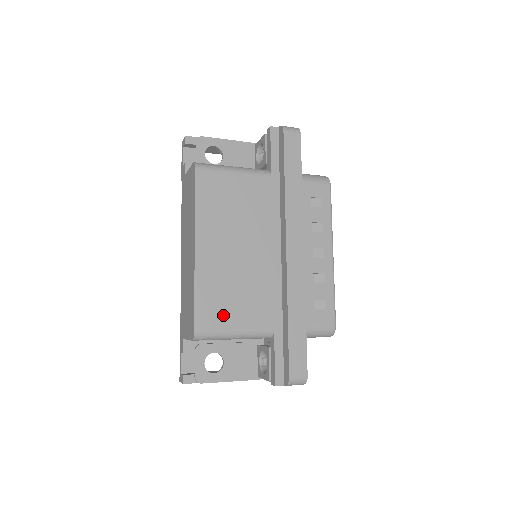
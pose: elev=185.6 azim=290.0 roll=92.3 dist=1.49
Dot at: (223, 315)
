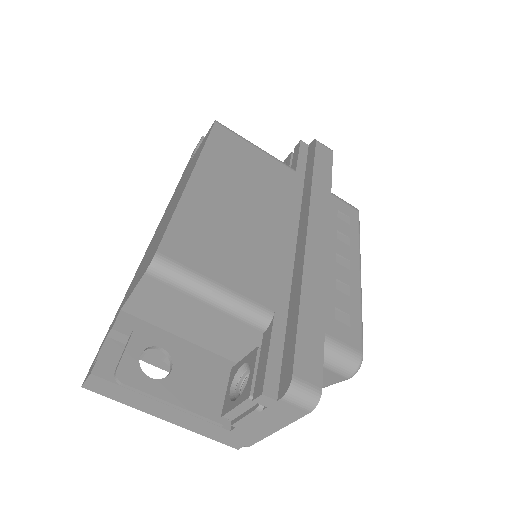
Dot at: (205, 257)
